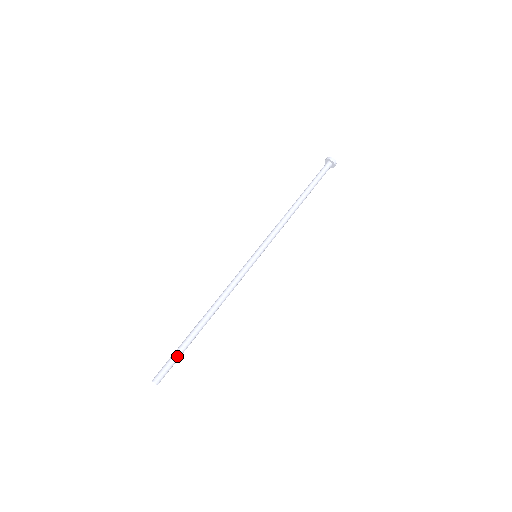
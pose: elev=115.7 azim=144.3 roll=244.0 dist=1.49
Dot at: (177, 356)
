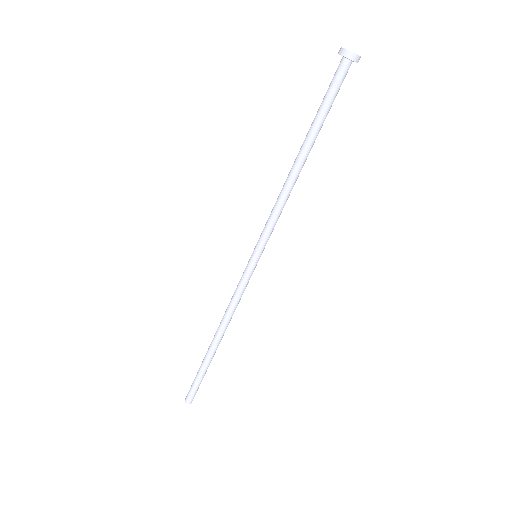
Dot at: (199, 380)
